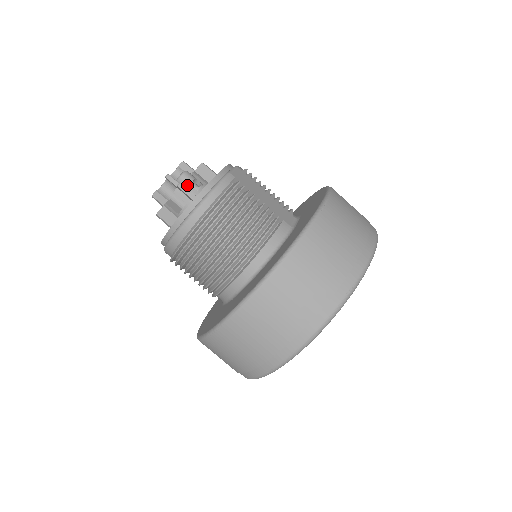
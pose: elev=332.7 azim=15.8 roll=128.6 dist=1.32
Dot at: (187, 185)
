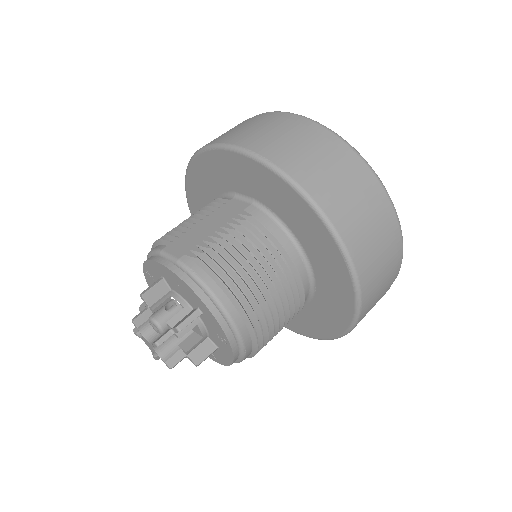
Dot at: (174, 320)
